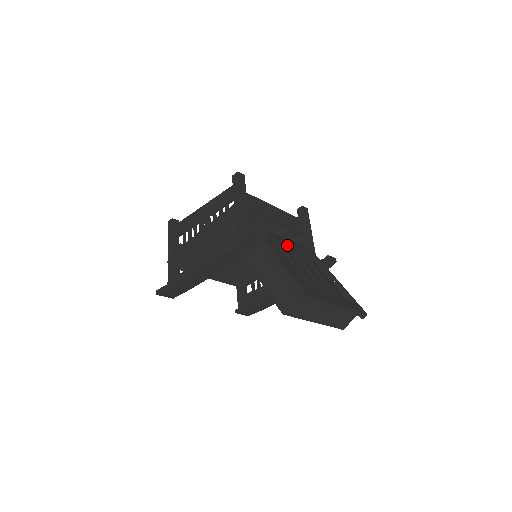
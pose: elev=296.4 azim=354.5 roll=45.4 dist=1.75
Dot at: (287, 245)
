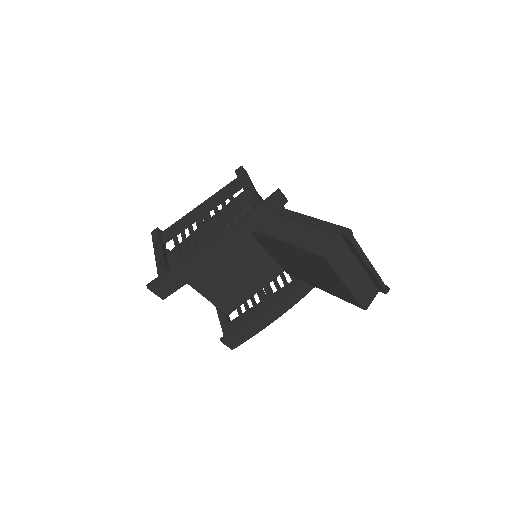
Dot at: occluded
